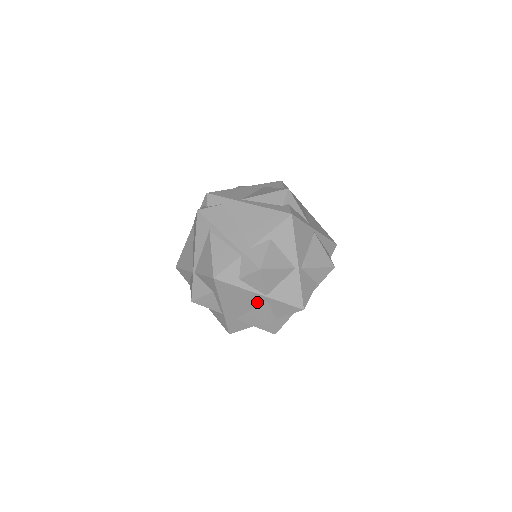
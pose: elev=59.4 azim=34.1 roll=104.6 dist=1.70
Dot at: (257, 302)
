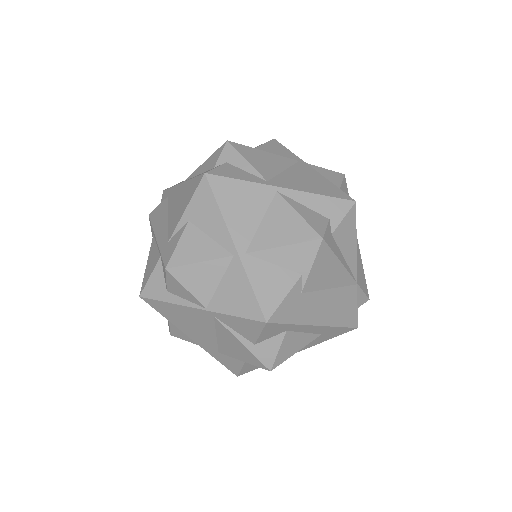
Dot at: (208, 321)
